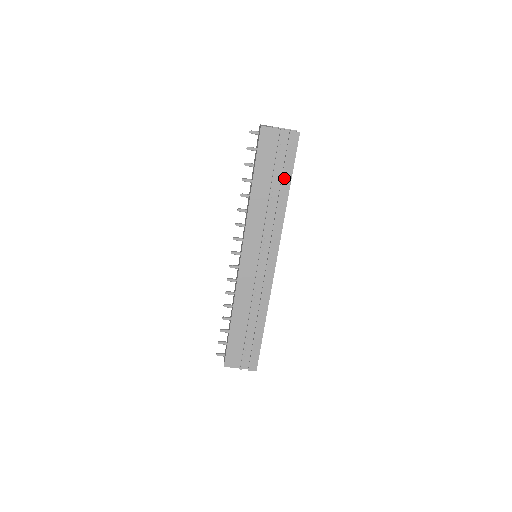
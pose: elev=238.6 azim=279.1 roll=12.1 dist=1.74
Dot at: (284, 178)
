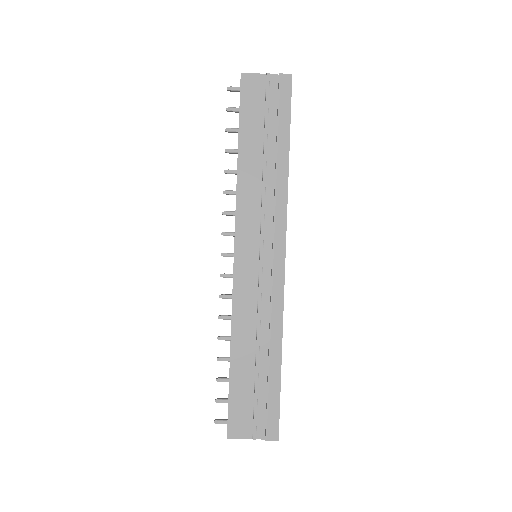
Dot at: (280, 135)
